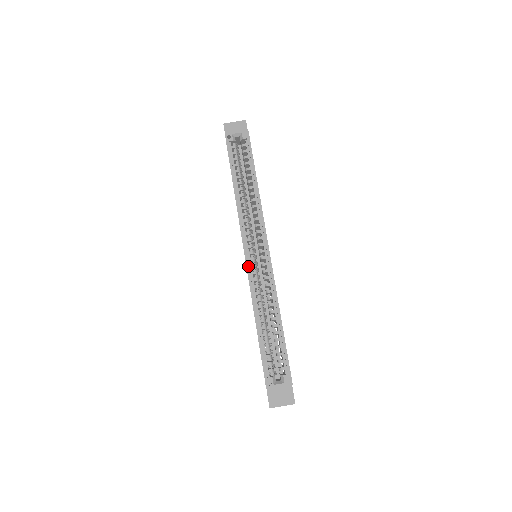
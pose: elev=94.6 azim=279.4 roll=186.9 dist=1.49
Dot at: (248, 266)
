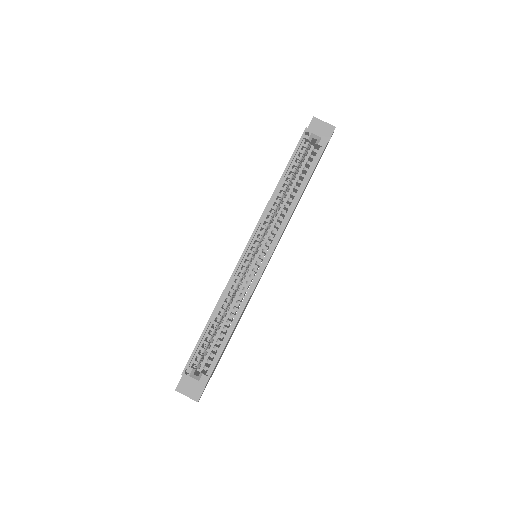
Dot at: (240, 262)
